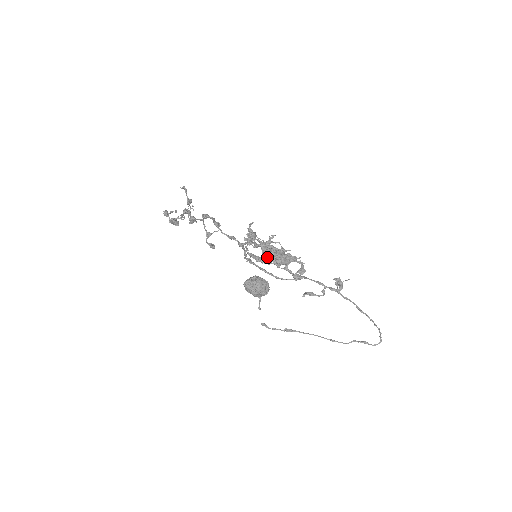
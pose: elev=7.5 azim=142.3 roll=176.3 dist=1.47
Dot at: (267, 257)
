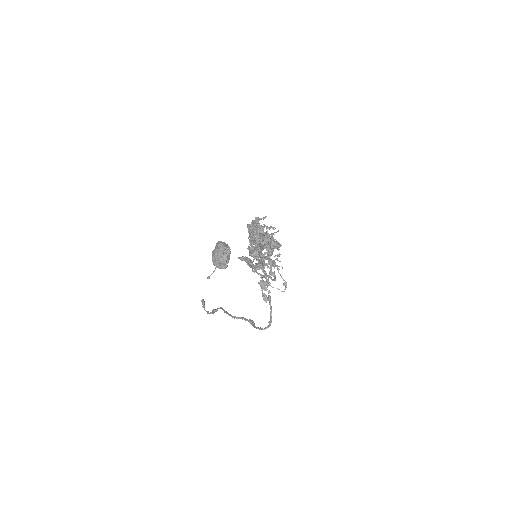
Dot at: occluded
